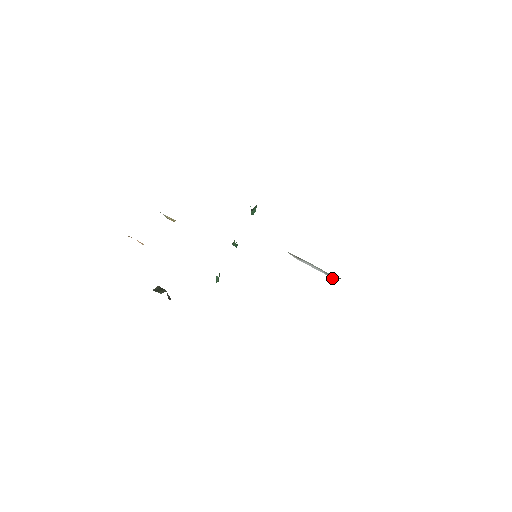
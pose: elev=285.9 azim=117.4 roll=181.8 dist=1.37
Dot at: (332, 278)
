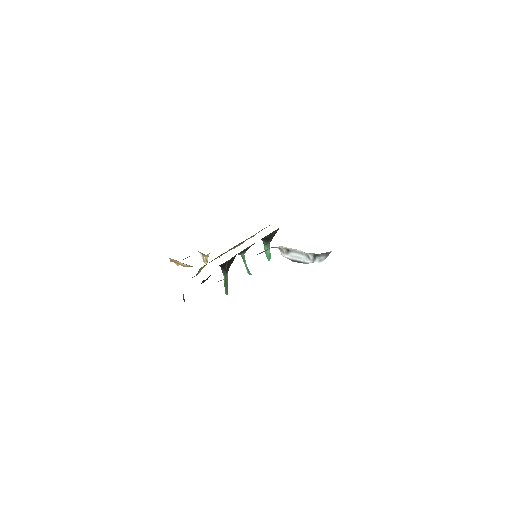
Dot at: (313, 261)
